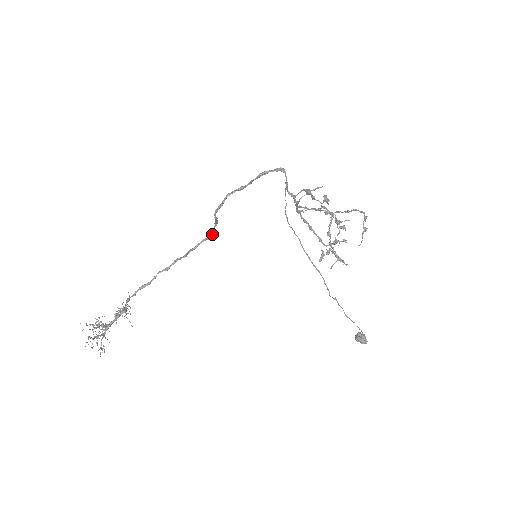
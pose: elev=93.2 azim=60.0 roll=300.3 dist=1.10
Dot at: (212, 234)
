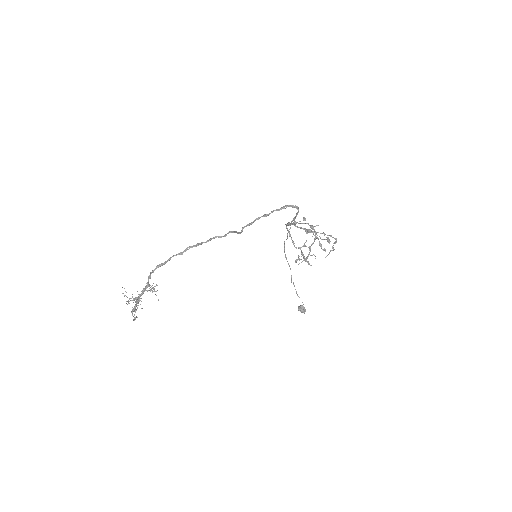
Dot at: (225, 235)
